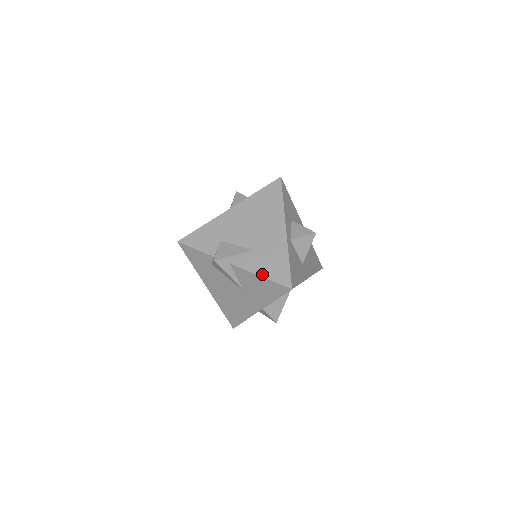
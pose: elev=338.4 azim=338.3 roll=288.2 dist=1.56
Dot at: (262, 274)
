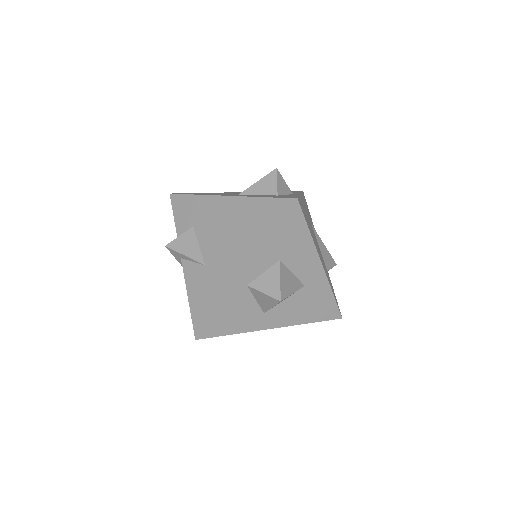
Dot at: (190, 298)
